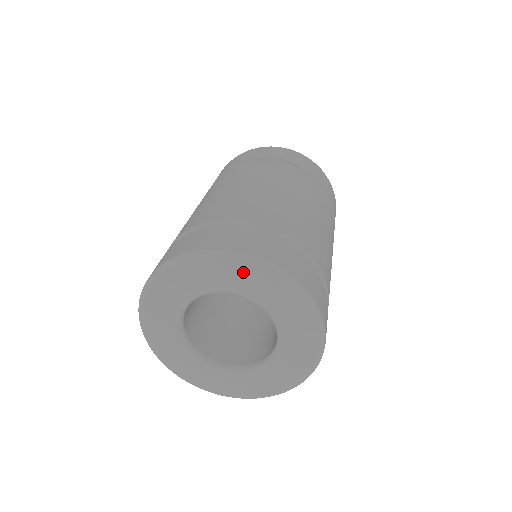
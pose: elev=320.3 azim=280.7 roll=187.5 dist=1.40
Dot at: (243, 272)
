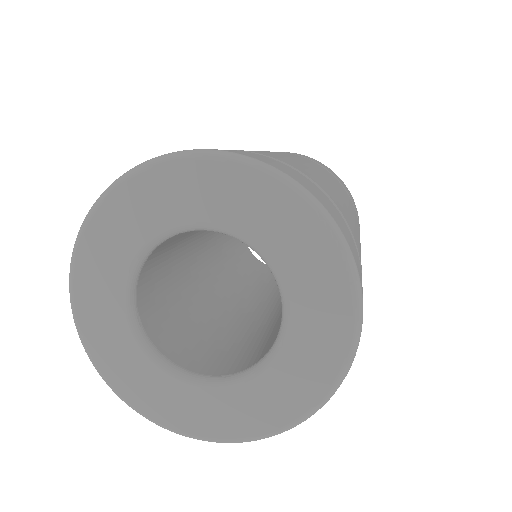
Dot at: (233, 184)
